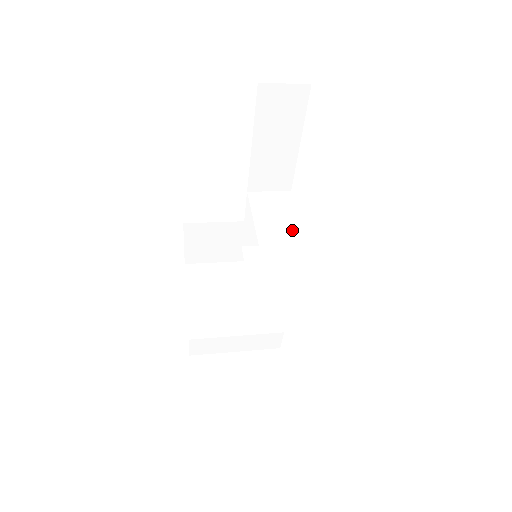
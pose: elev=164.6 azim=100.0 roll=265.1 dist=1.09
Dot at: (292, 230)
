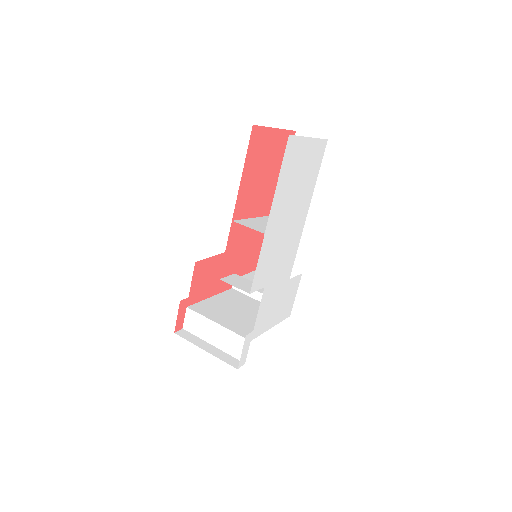
Dot at: occluded
